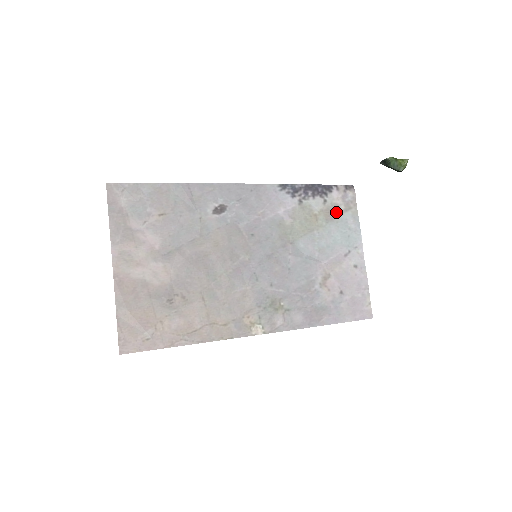
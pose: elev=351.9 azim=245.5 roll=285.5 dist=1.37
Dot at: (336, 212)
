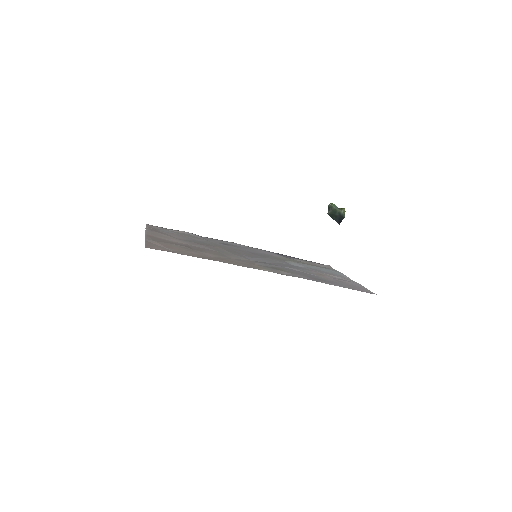
Dot at: occluded
